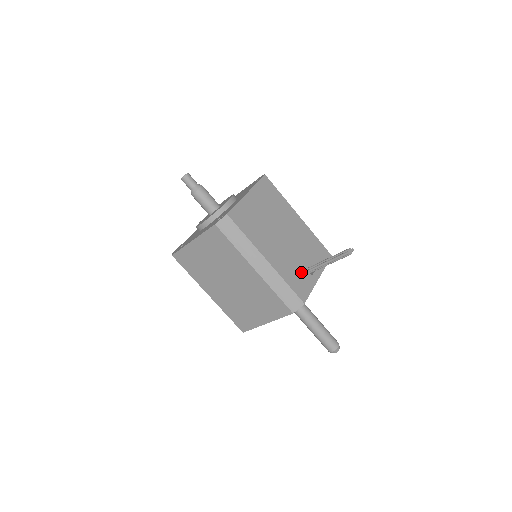
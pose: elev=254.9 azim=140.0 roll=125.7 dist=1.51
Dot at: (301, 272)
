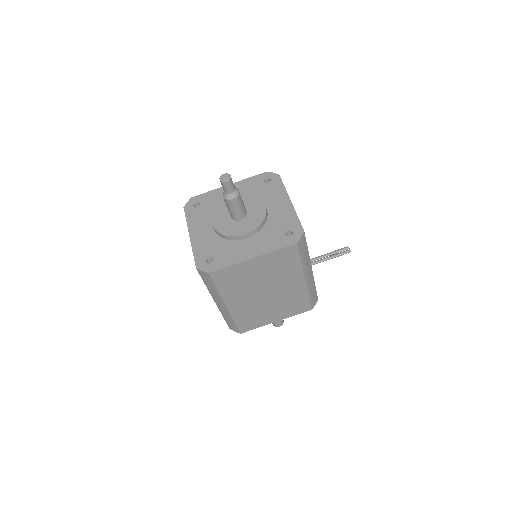
Dot at: occluded
